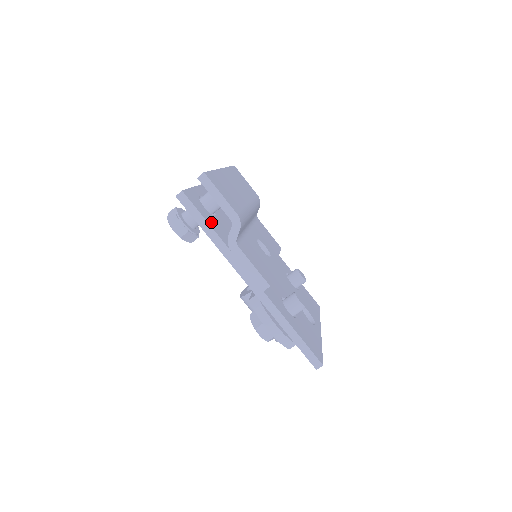
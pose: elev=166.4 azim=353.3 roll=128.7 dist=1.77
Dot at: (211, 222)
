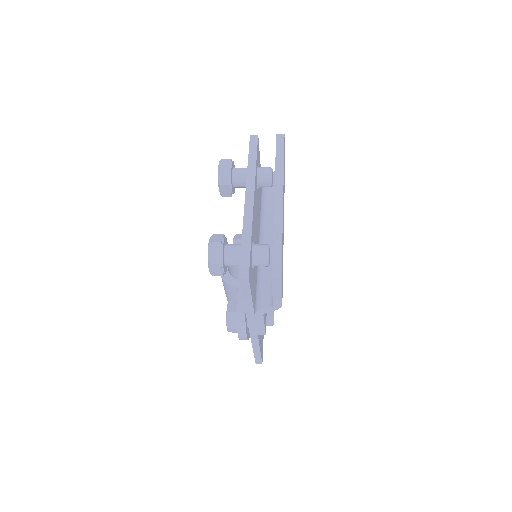
Dot at: occluded
